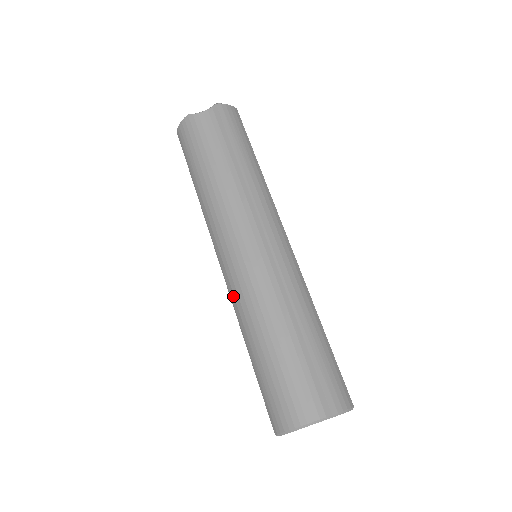
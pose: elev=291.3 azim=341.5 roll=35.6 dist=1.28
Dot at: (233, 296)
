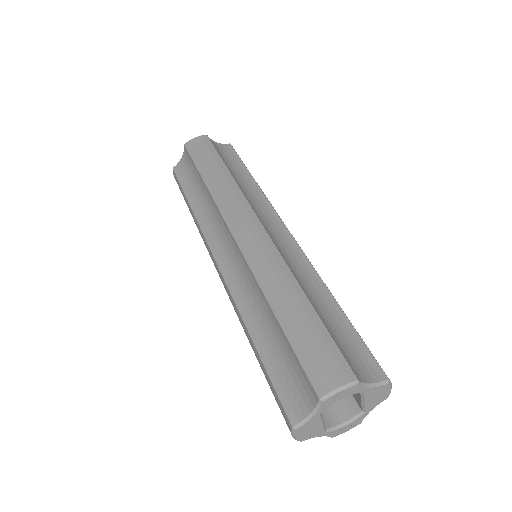
Dot at: occluded
